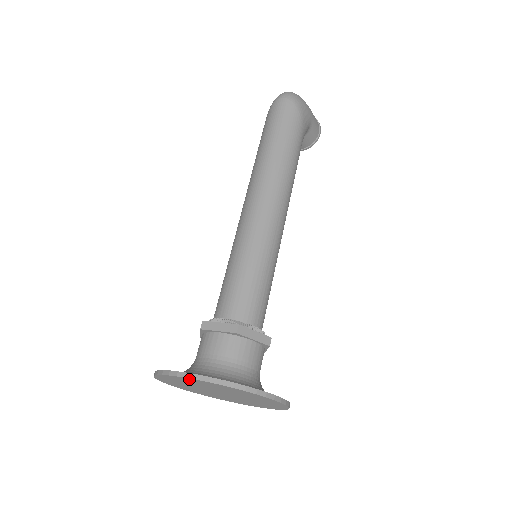
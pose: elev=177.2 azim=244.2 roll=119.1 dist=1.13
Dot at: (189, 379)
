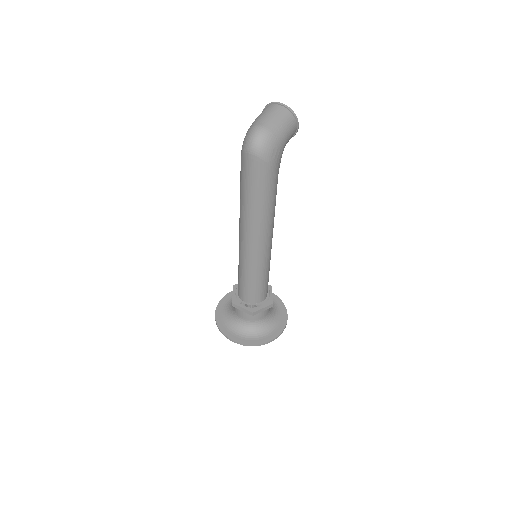
Dot at: (234, 339)
